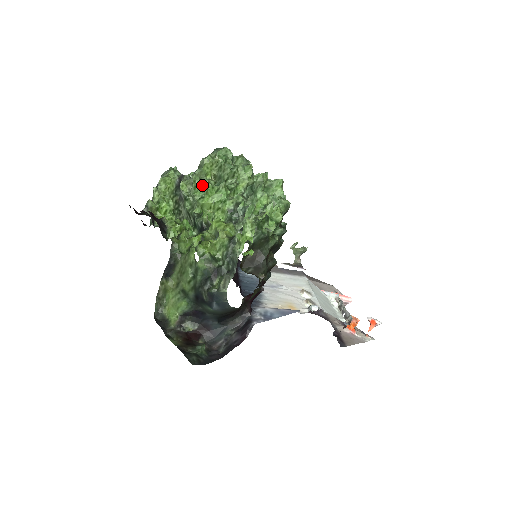
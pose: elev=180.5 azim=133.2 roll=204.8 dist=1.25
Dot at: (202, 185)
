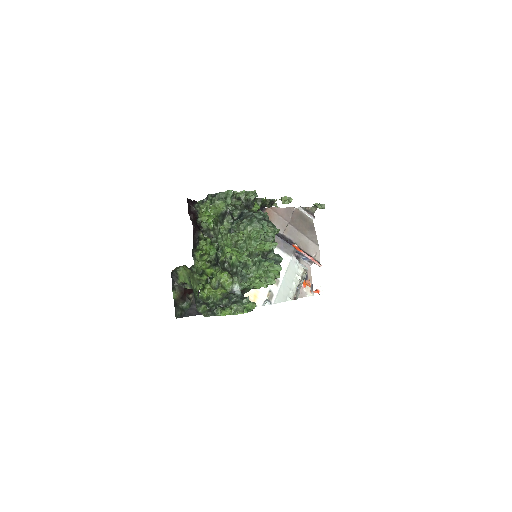
Dot at: (232, 241)
